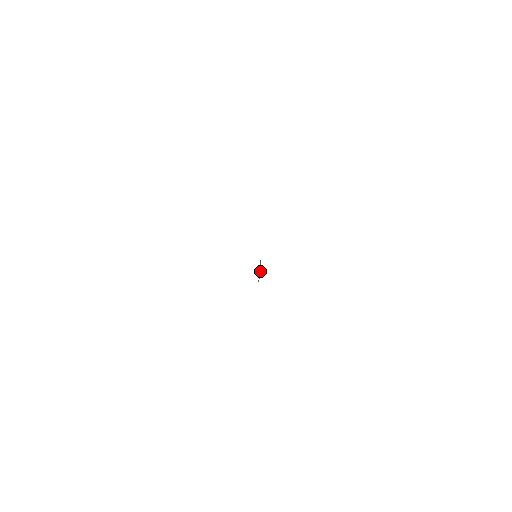
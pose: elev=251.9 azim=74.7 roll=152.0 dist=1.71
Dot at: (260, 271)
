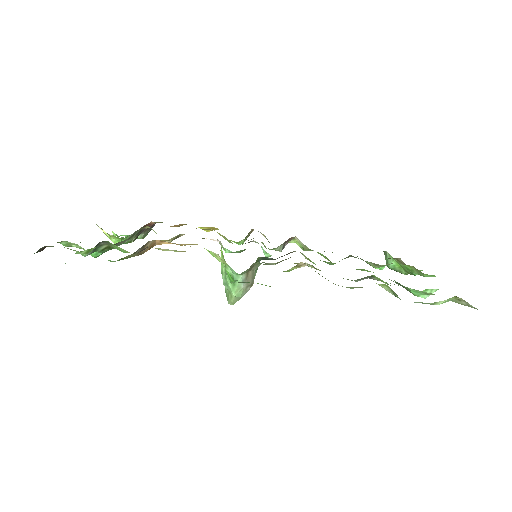
Dot at: (252, 271)
